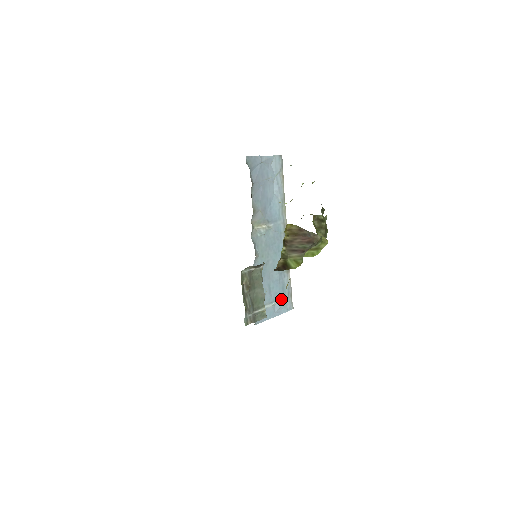
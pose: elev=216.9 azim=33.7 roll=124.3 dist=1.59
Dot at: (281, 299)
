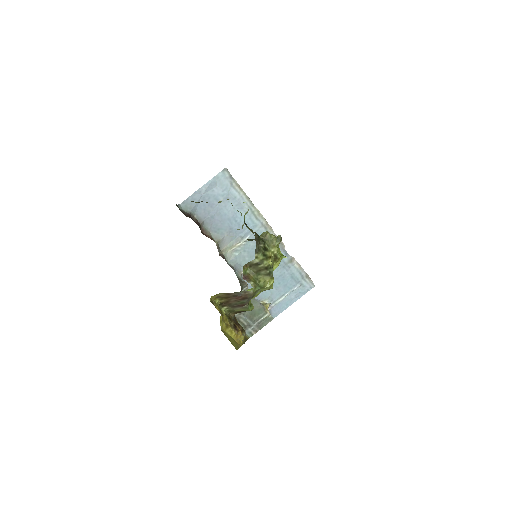
Dot at: (295, 286)
